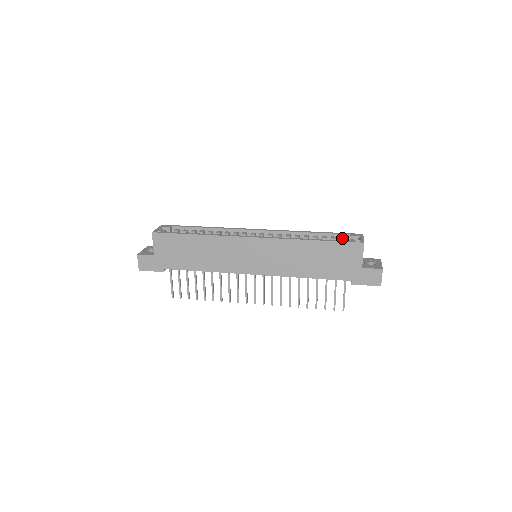
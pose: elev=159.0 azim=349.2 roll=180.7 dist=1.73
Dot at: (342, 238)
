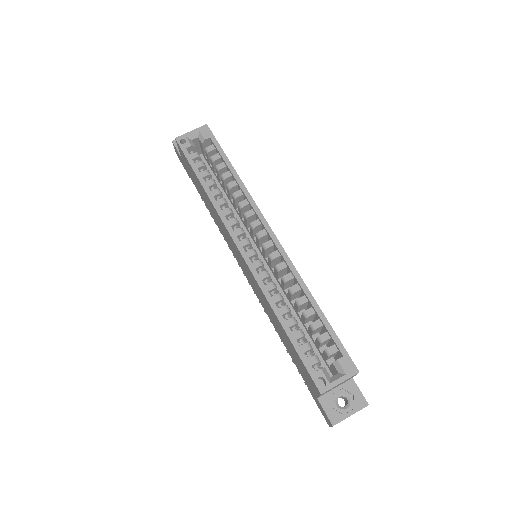
Dot at: (329, 349)
